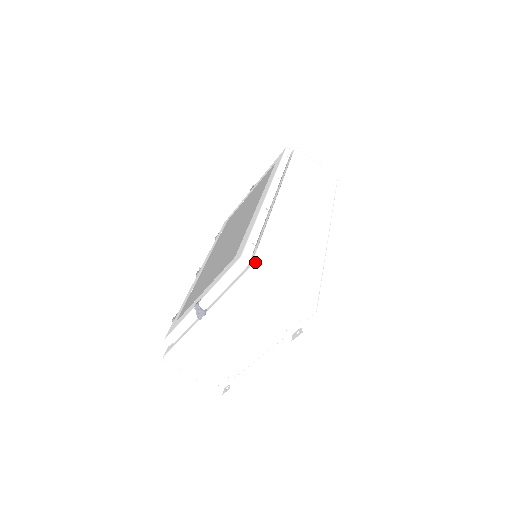
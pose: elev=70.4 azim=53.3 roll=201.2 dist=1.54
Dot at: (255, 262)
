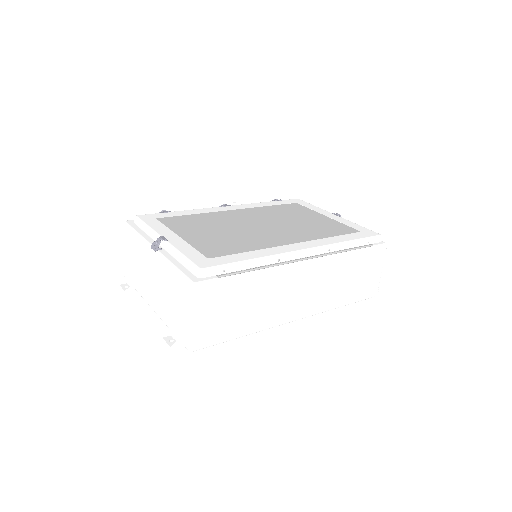
Dot at: (201, 284)
